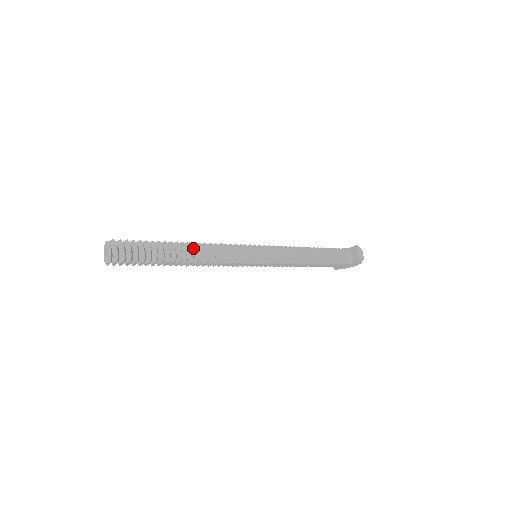
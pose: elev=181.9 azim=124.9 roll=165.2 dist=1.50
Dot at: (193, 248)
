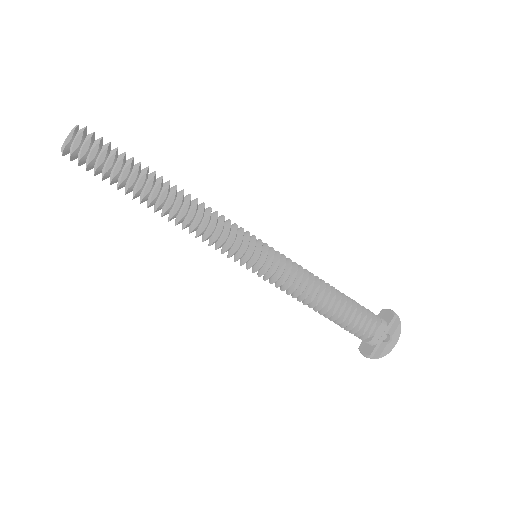
Dot at: occluded
